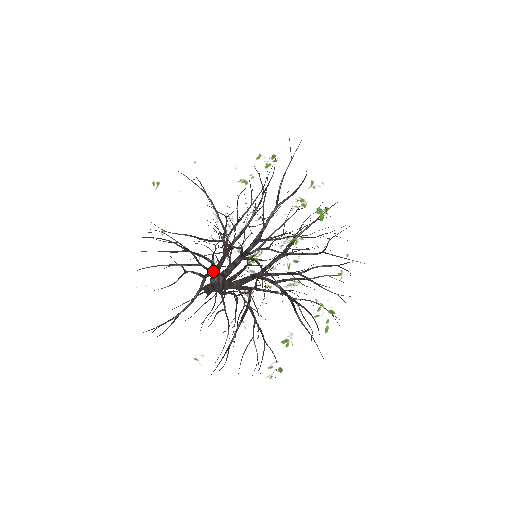
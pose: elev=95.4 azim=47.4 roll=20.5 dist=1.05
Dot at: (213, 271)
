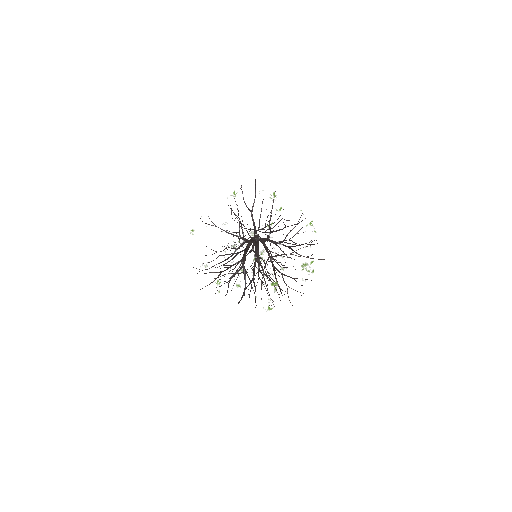
Dot at: (249, 241)
